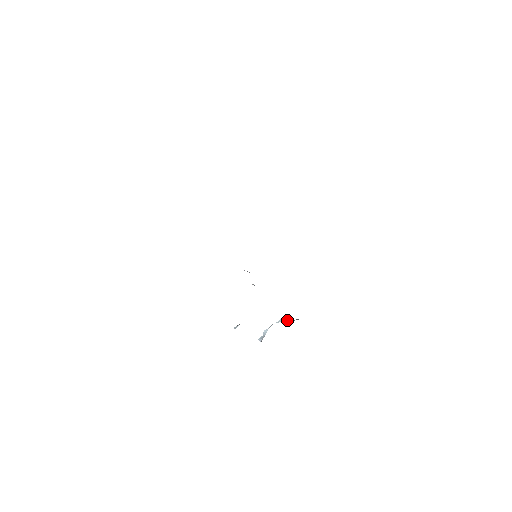
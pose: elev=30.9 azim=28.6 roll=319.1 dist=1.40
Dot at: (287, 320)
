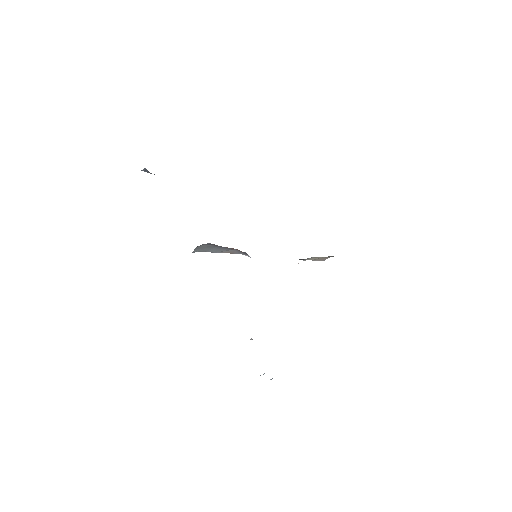
Dot at: occluded
